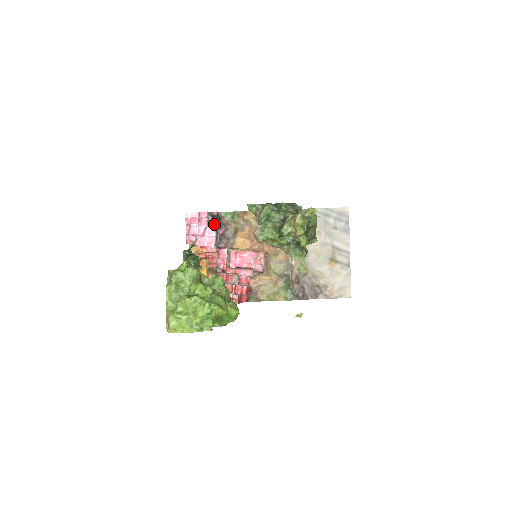
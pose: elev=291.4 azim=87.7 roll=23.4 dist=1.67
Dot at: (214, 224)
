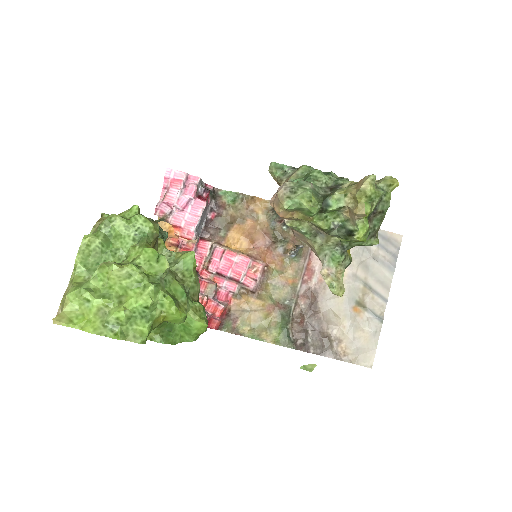
Dot at: (204, 199)
